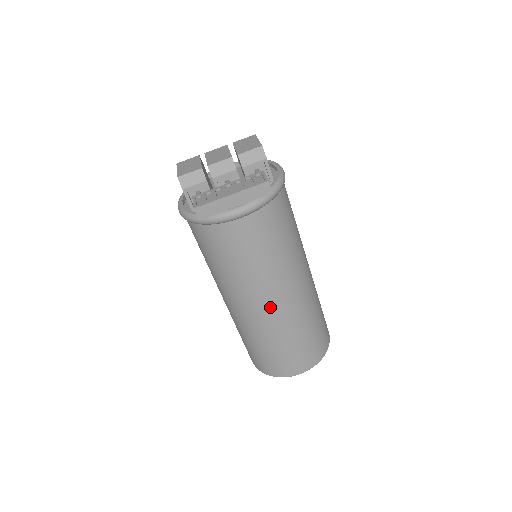
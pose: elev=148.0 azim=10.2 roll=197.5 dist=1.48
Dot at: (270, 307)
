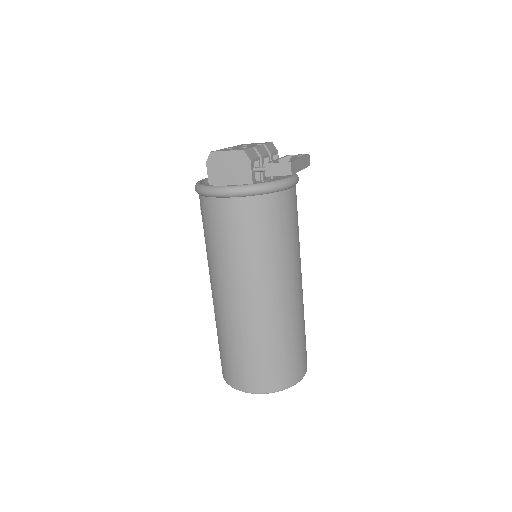
Dot at: (299, 287)
